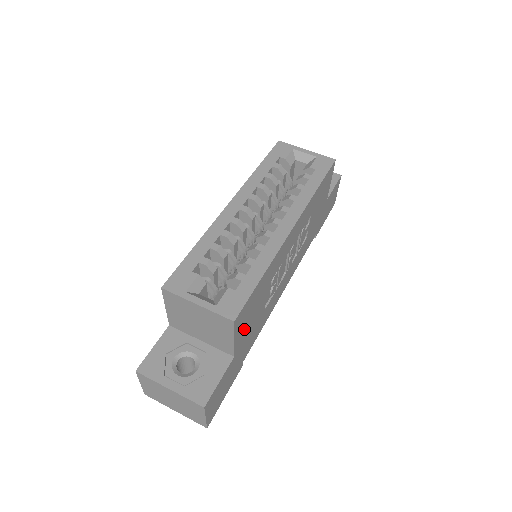
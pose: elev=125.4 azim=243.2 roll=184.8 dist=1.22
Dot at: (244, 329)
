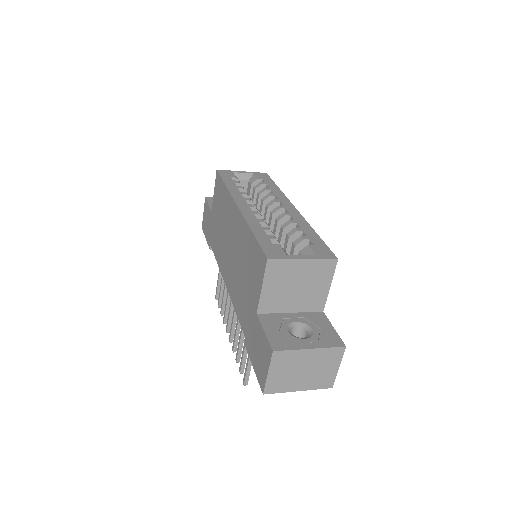
Dot at: occluded
